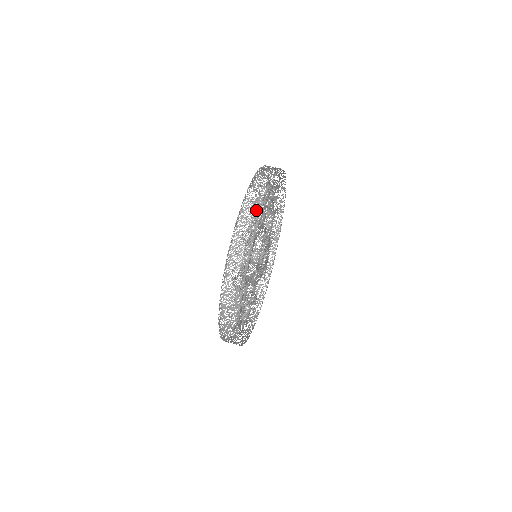
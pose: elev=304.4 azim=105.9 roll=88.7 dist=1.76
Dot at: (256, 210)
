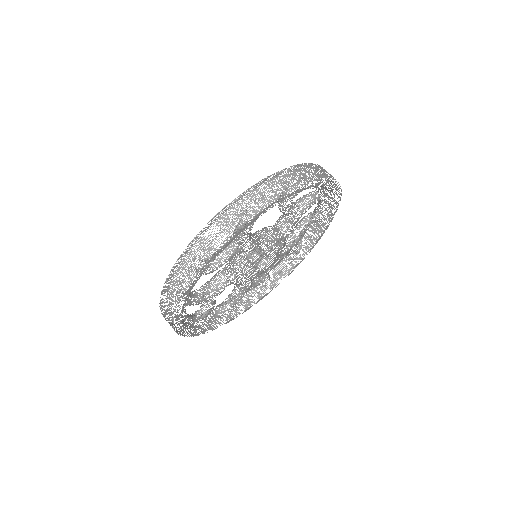
Dot at: occluded
